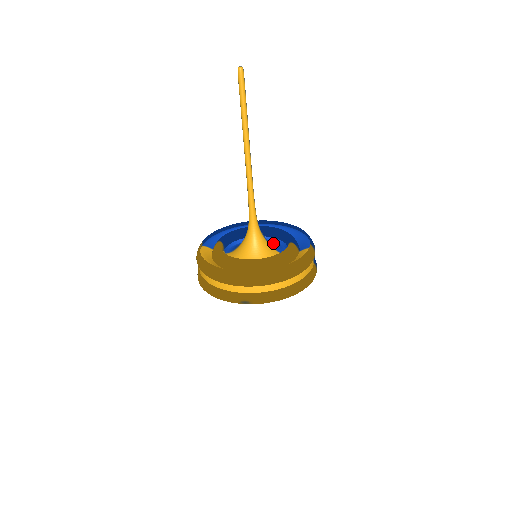
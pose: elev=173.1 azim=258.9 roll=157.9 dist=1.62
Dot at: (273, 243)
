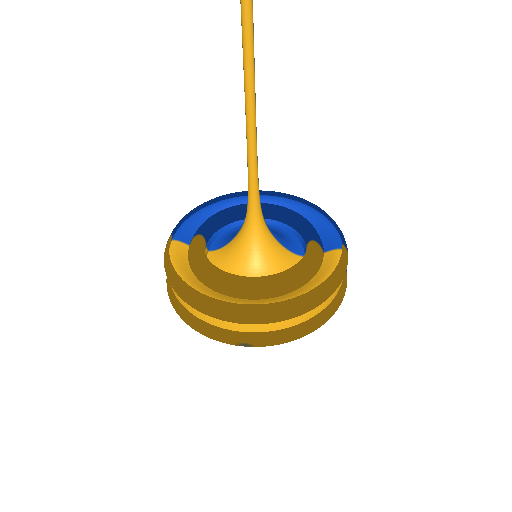
Dot at: (280, 232)
